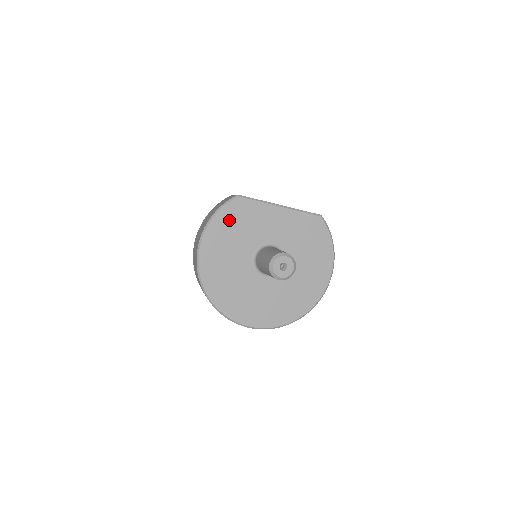
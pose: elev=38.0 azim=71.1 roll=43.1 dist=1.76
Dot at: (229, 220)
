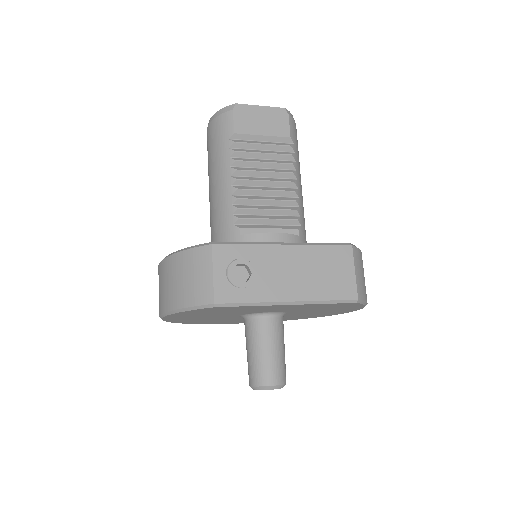
Dot at: (201, 312)
